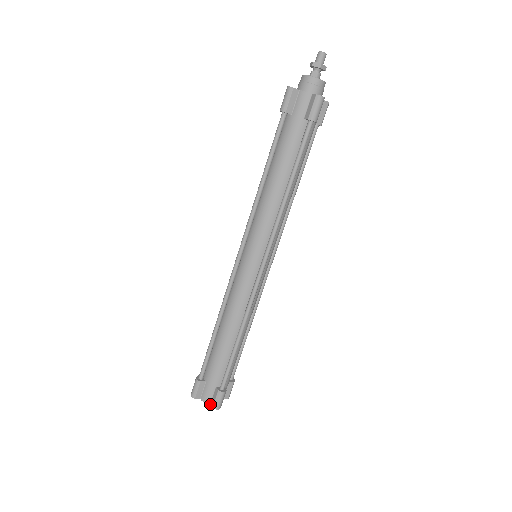
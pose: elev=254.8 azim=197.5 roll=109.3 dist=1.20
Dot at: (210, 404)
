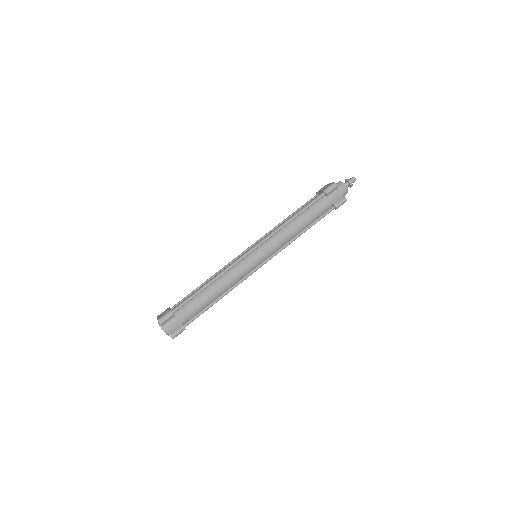
Dot at: (166, 333)
